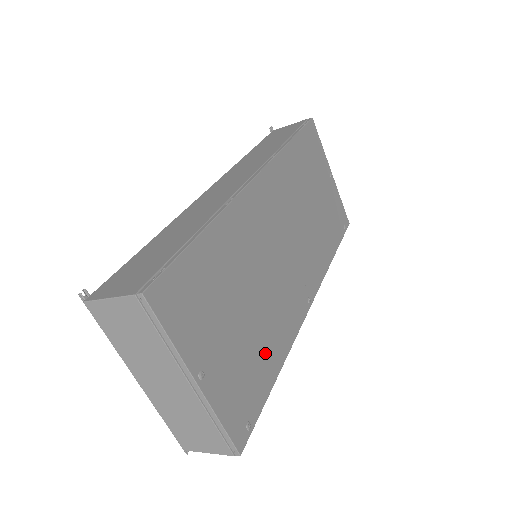
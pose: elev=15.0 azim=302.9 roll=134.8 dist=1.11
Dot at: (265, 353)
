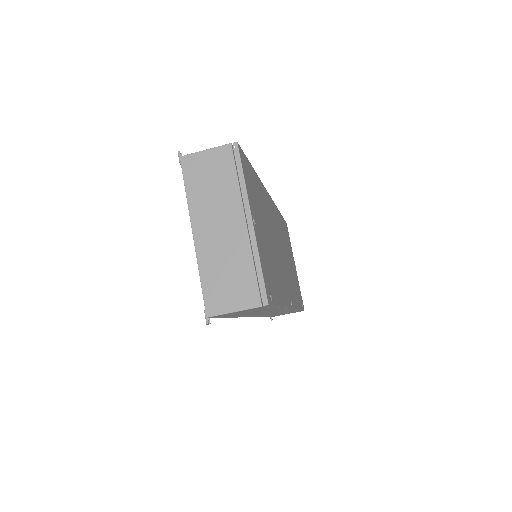
Dot at: (276, 280)
